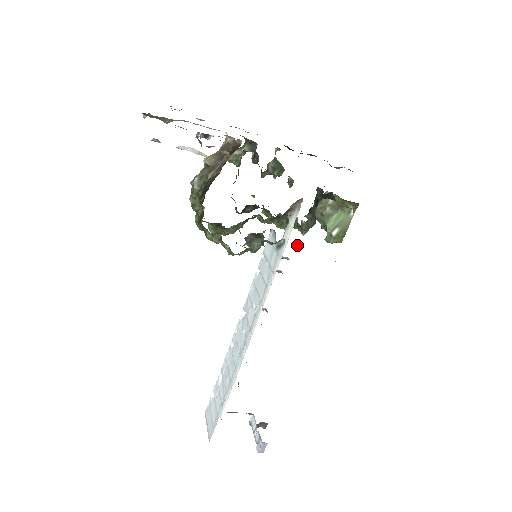
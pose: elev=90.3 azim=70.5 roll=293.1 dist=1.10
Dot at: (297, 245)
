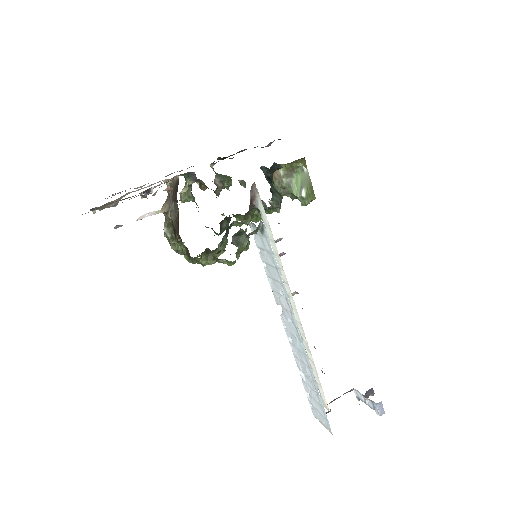
Dot at: occluded
